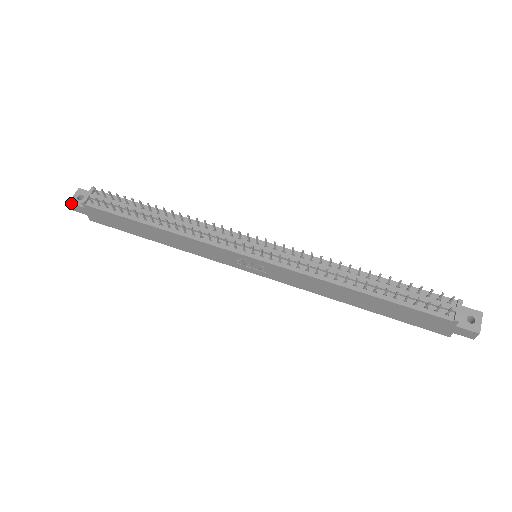
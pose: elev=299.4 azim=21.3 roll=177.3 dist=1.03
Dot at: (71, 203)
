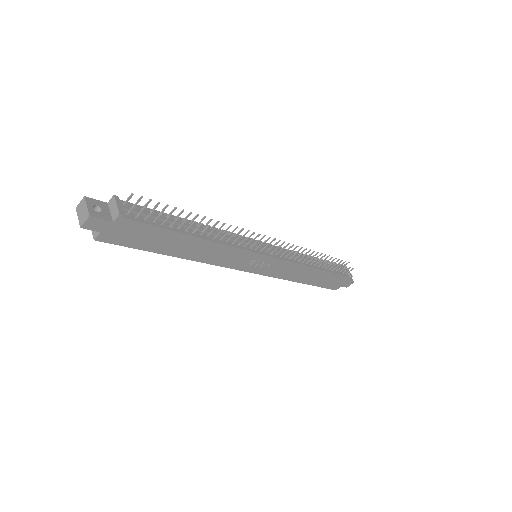
Dot at: (94, 216)
